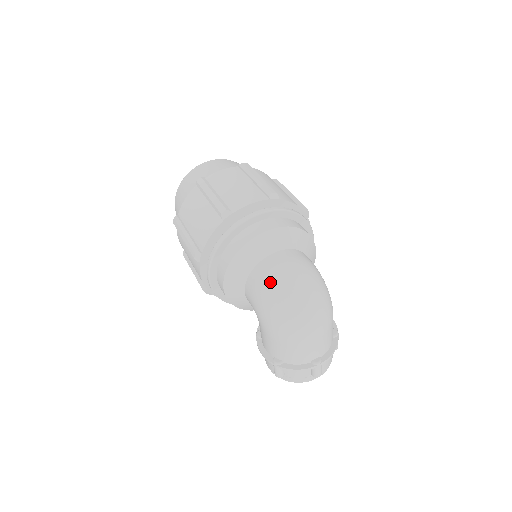
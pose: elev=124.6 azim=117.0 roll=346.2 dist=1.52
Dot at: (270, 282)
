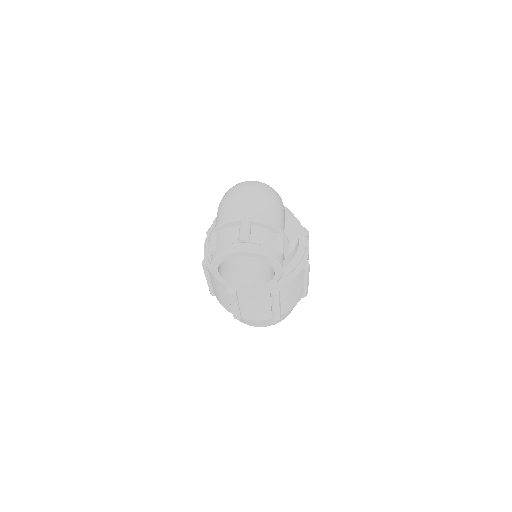
Dot at: occluded
